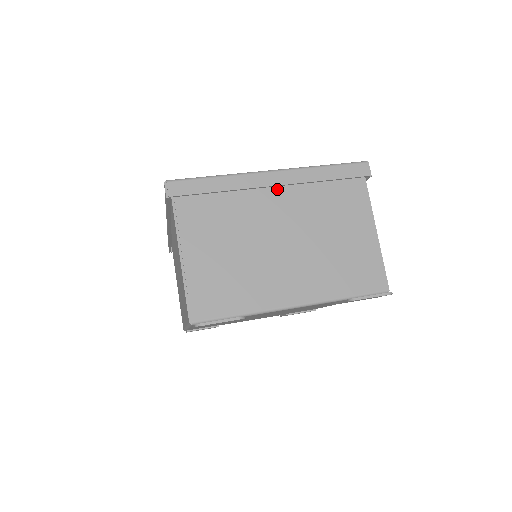
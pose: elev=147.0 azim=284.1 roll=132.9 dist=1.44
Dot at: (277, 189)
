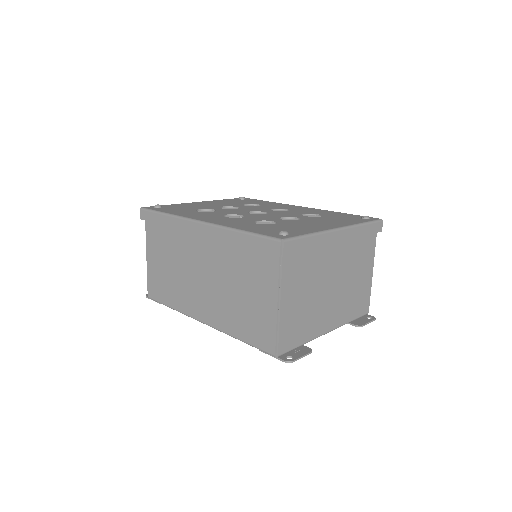
Dot at: (337, 242)
